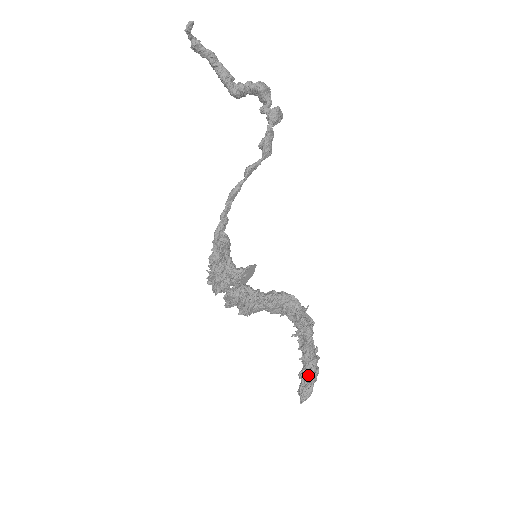
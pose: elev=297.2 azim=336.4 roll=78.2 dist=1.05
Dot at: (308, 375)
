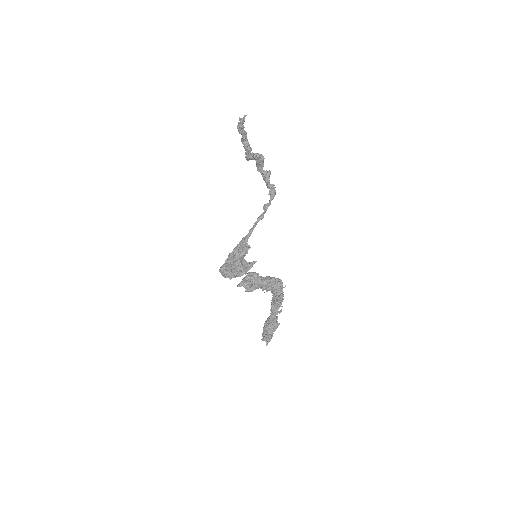
Dot at: (273, 327)
